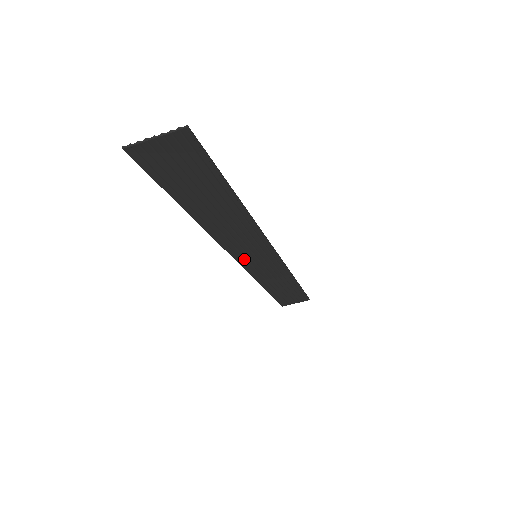
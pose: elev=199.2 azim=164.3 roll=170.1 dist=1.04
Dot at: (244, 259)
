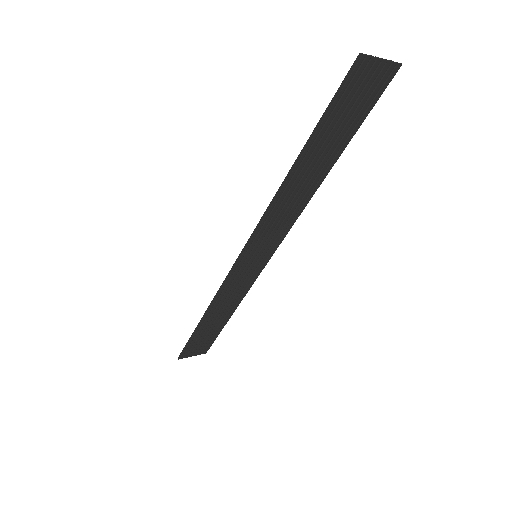
Dot at: (246, 257)
